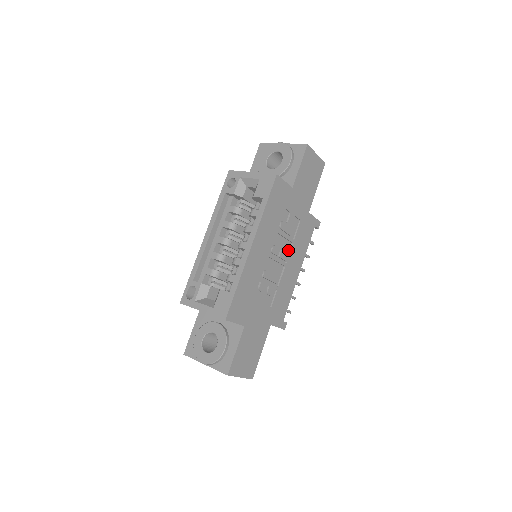
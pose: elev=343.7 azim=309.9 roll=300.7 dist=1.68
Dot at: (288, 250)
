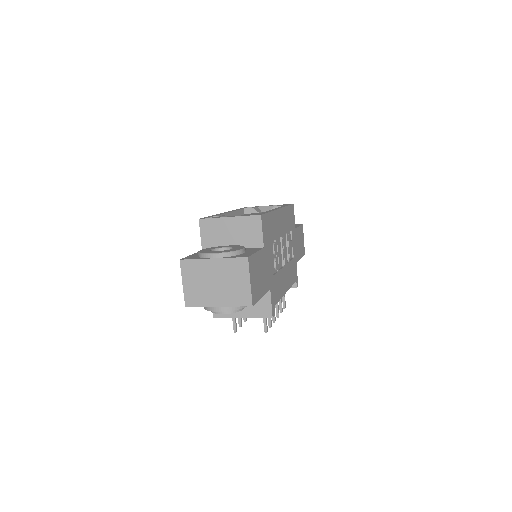
Dot at: occluded
